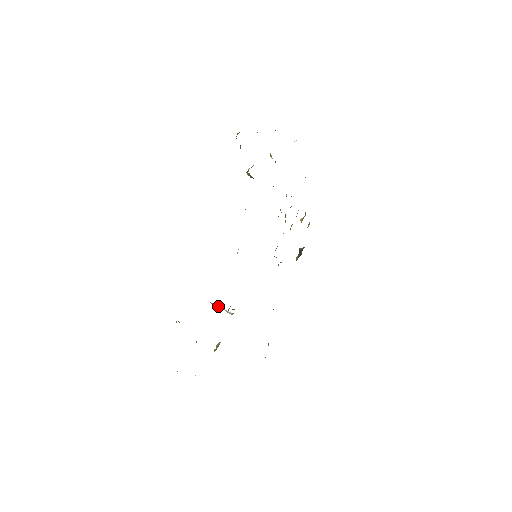
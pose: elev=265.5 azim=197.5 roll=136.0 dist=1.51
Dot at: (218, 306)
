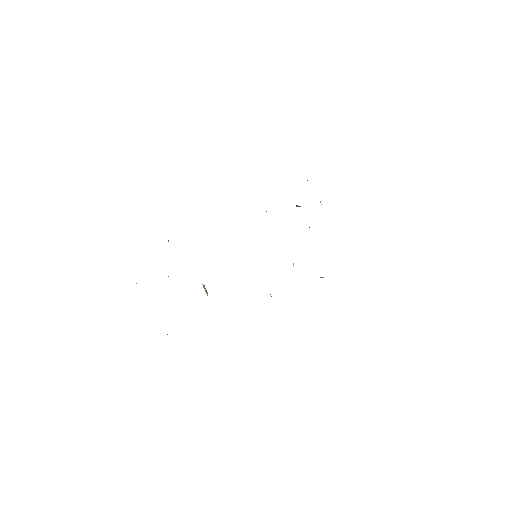
Dot at: (206, 290)
